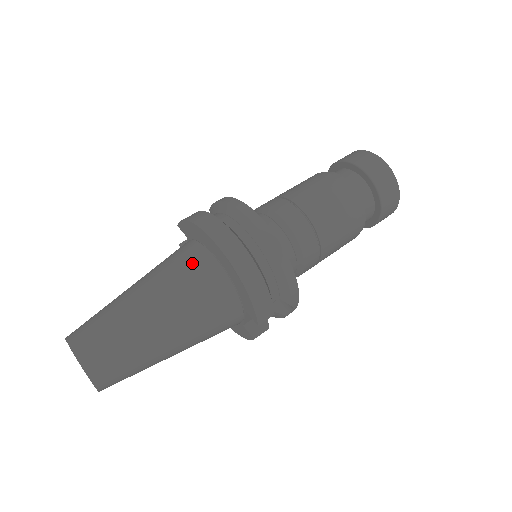
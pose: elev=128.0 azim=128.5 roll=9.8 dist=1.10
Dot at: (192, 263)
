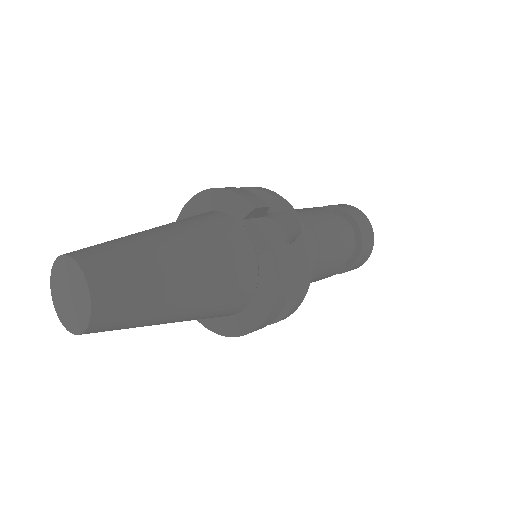
Dot at: occluded
